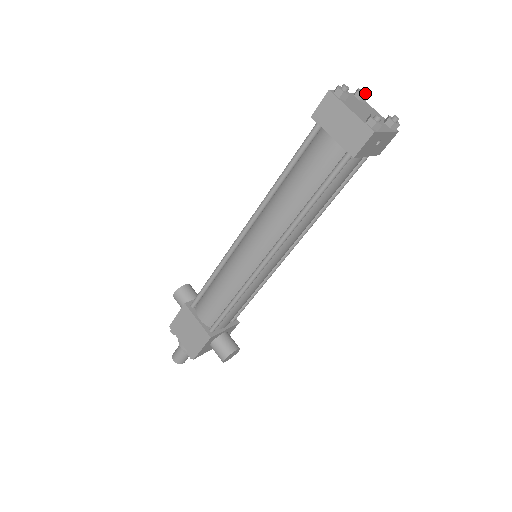
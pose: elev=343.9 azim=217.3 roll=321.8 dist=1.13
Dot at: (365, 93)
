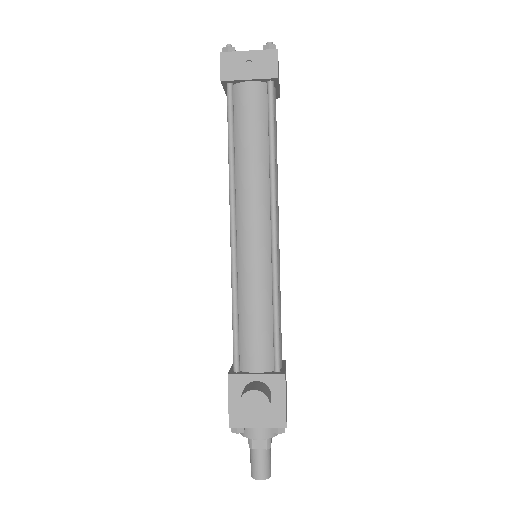
Dot at: occluded
